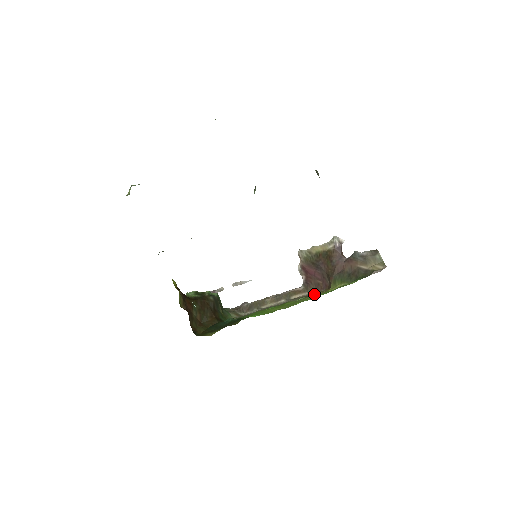
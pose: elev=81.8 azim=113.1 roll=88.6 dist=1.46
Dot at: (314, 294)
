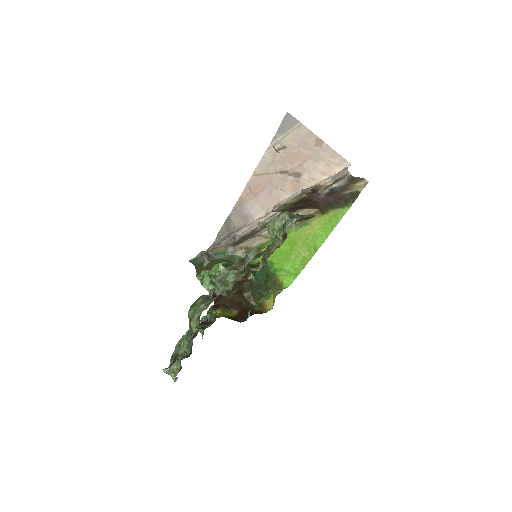
Dot at: (310, 222)
